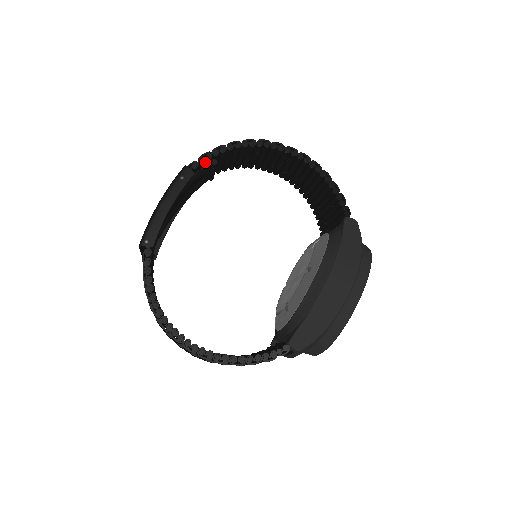
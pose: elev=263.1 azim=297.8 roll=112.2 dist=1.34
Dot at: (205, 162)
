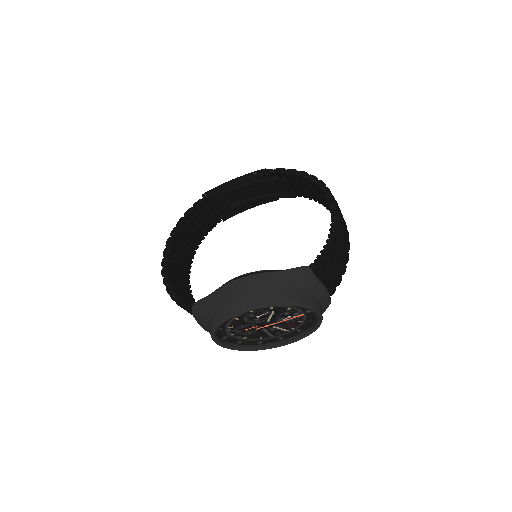
Dot at: (281, 176)
